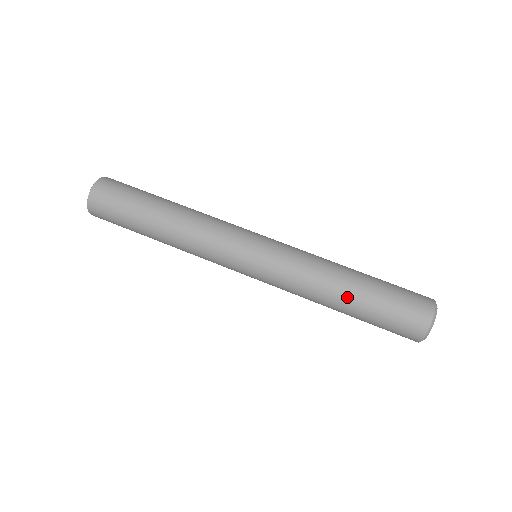
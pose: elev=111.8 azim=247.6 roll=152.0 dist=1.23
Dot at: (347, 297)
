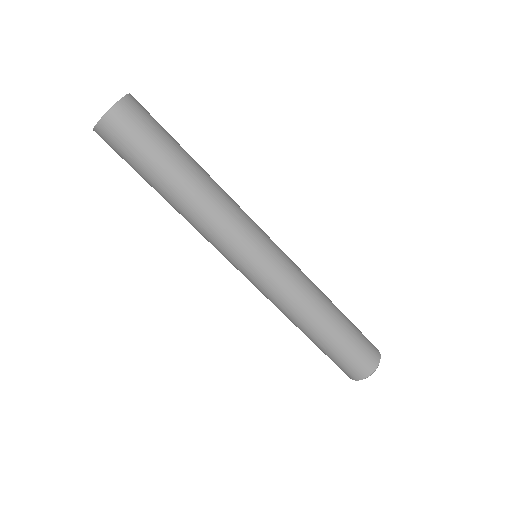
Dot at: (310, 336)
